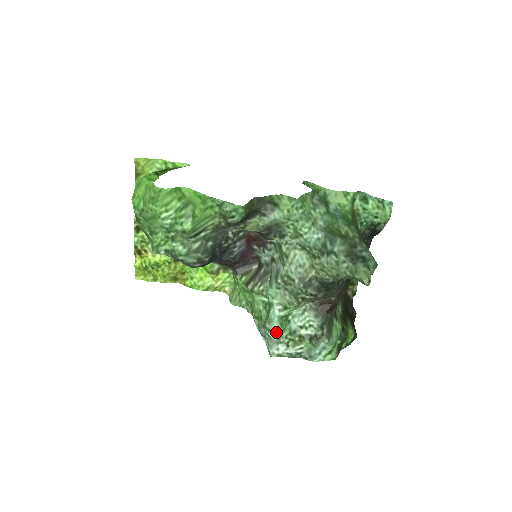
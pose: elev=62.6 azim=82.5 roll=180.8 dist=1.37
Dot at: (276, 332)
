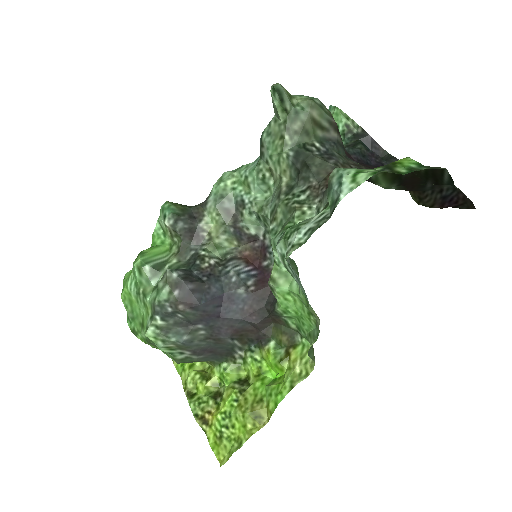
Dot at: (280, 241)
